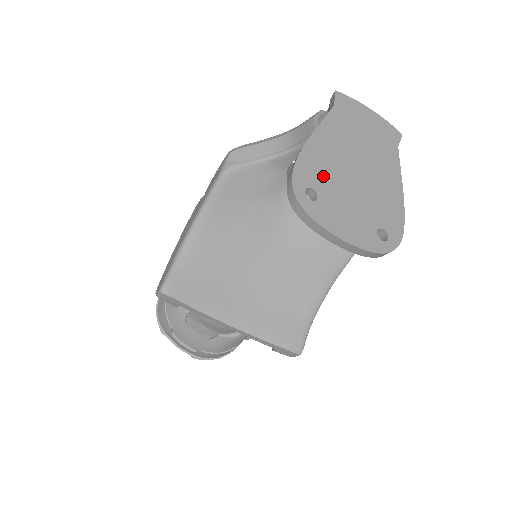
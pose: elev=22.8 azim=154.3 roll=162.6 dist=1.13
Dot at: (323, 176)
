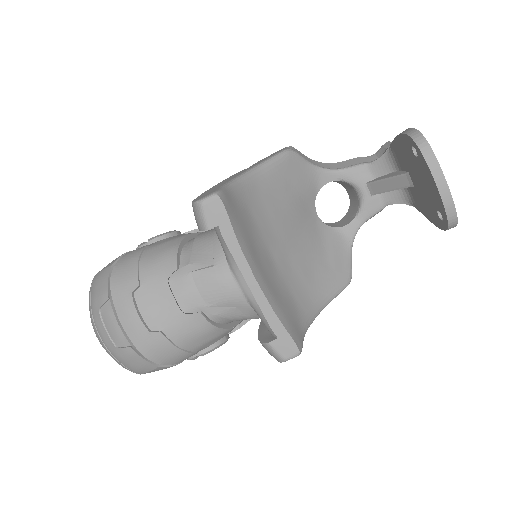
Dot at: occluded
